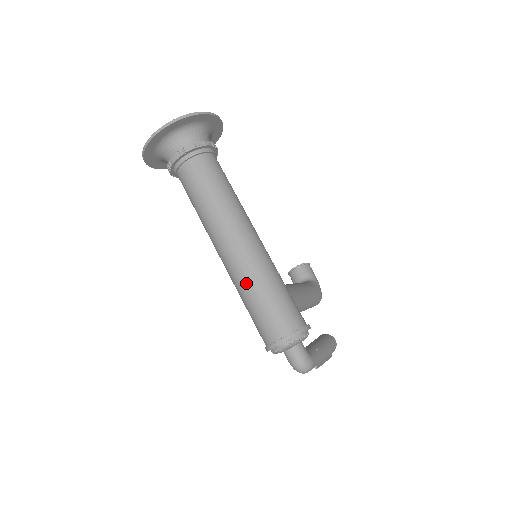
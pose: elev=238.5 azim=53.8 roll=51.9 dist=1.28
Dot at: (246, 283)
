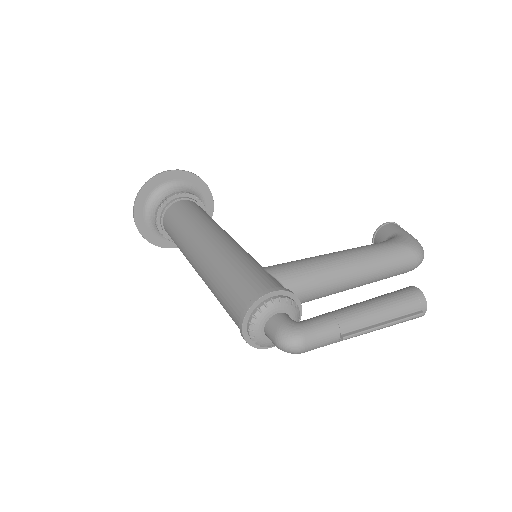
Dot at: (210, 288)
